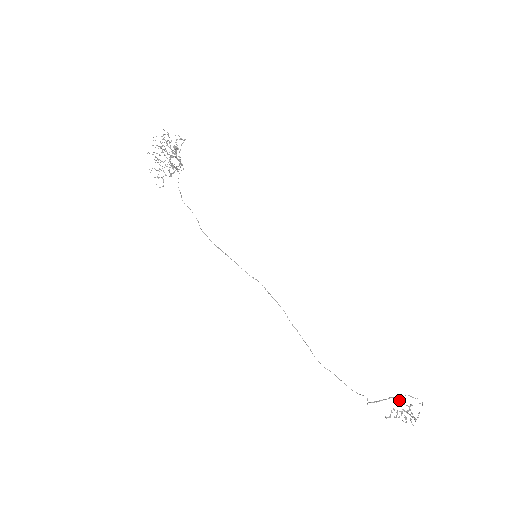
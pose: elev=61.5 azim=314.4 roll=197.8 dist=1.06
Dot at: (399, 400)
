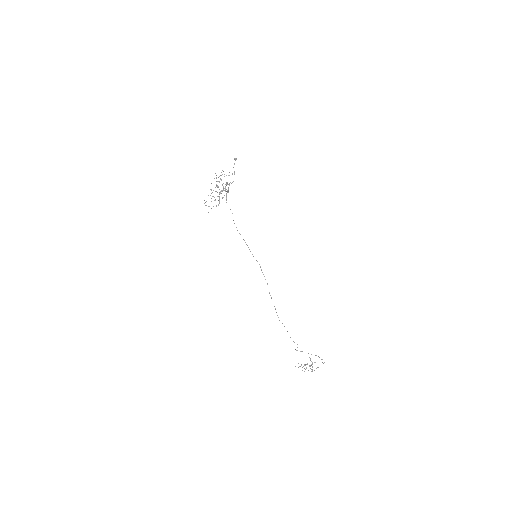
Dot at: occluded
